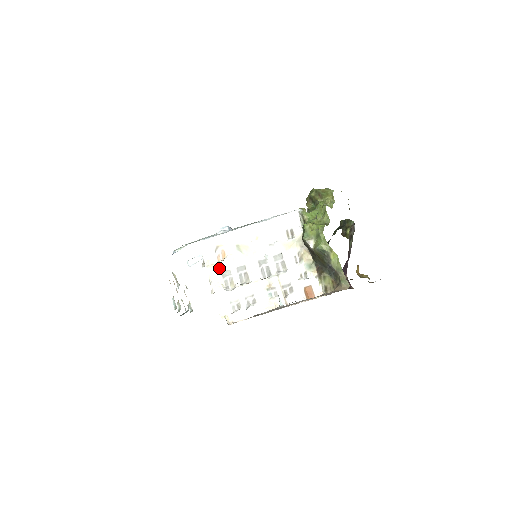
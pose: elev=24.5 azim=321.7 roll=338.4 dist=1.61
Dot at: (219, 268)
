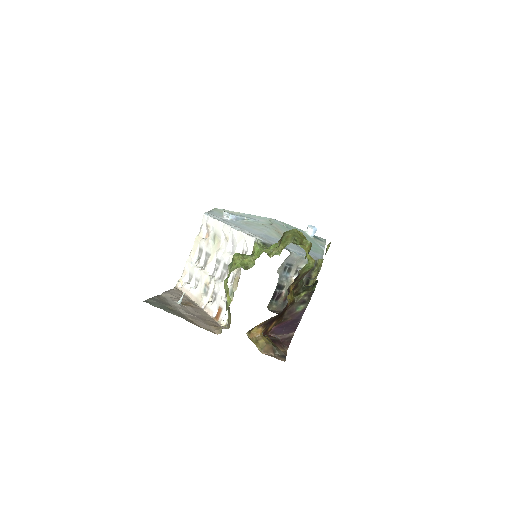
Dot at: (200, 243)
